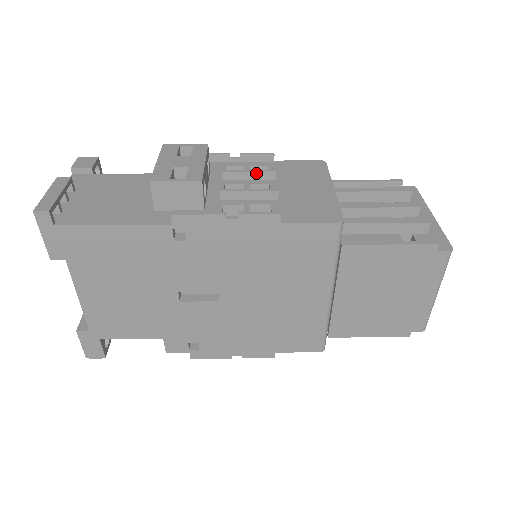
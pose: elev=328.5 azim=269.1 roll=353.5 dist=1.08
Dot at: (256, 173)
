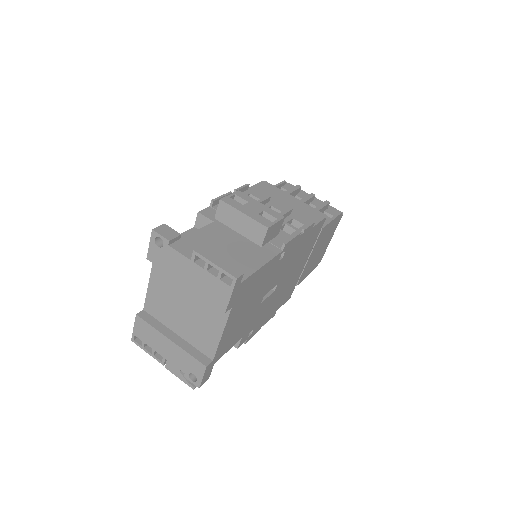
Dot at: (264, 201)
